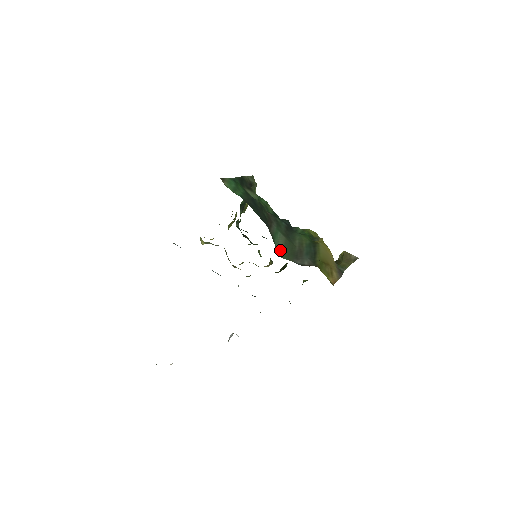
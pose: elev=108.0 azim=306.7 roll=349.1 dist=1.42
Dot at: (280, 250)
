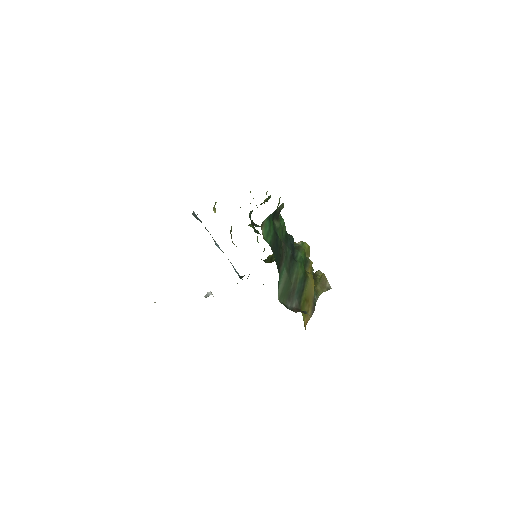
Dot at: (280, 291)
